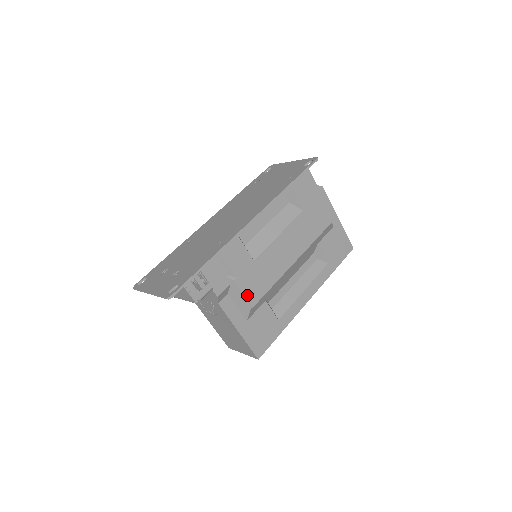
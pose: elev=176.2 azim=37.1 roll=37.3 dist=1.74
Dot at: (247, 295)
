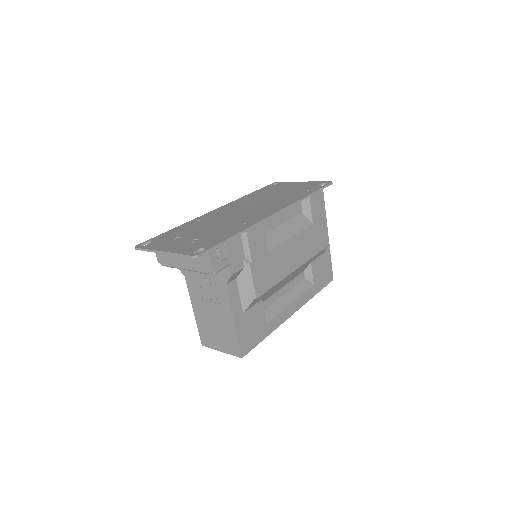
Dot at: (255, 284)
